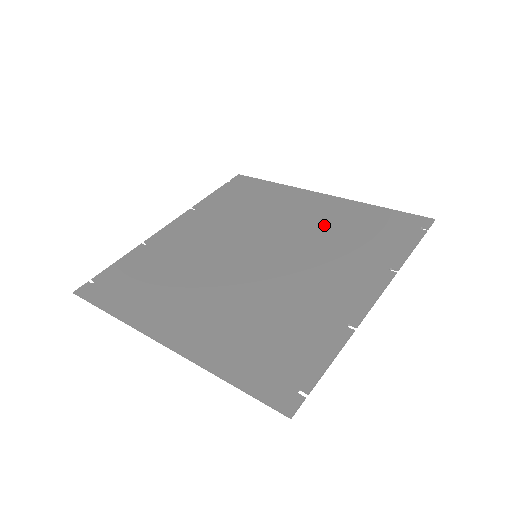
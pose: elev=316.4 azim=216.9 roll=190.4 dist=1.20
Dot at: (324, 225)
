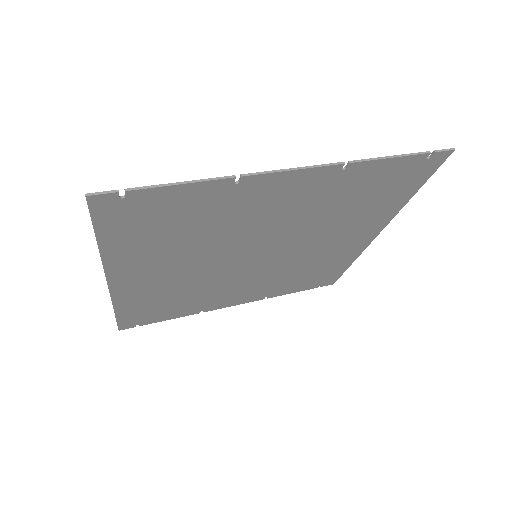
Dot at: (341, 223)
